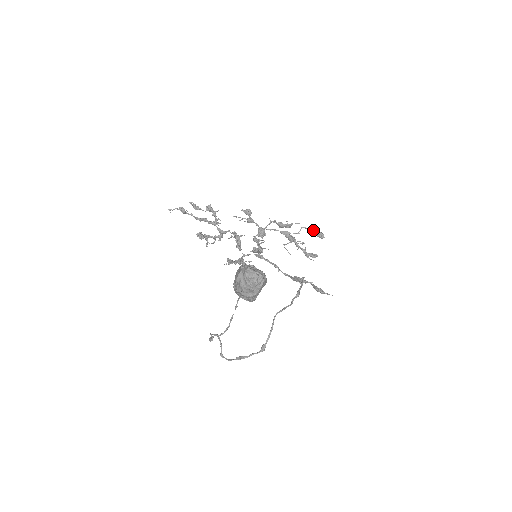
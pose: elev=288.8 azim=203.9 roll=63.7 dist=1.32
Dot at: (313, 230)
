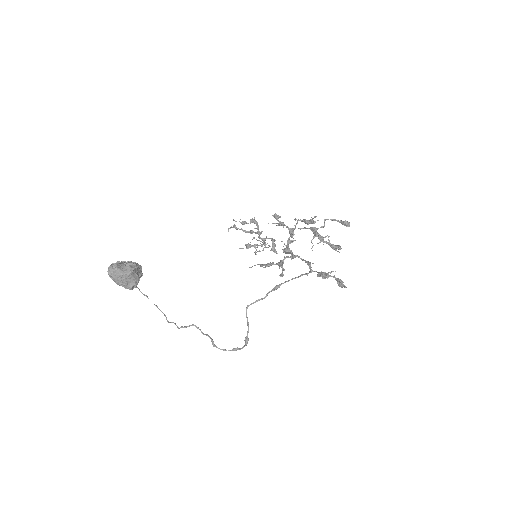
Dot at: (336, 220)
